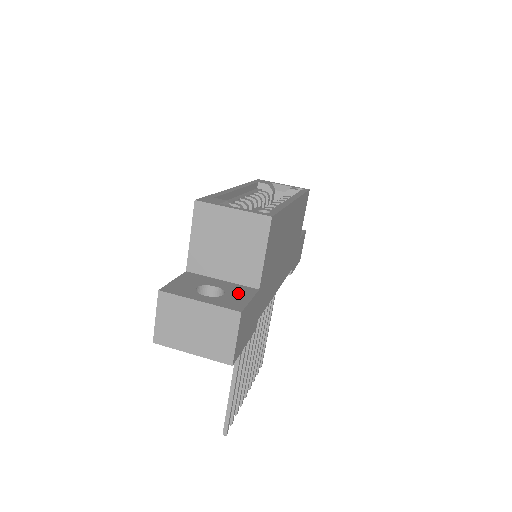
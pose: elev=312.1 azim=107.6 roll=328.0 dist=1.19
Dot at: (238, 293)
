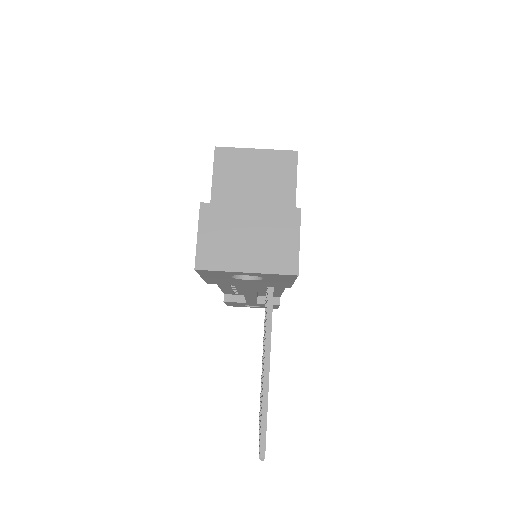
Dot at: occluded
